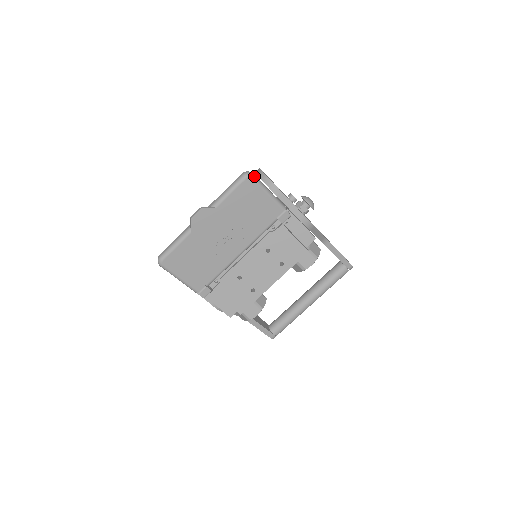
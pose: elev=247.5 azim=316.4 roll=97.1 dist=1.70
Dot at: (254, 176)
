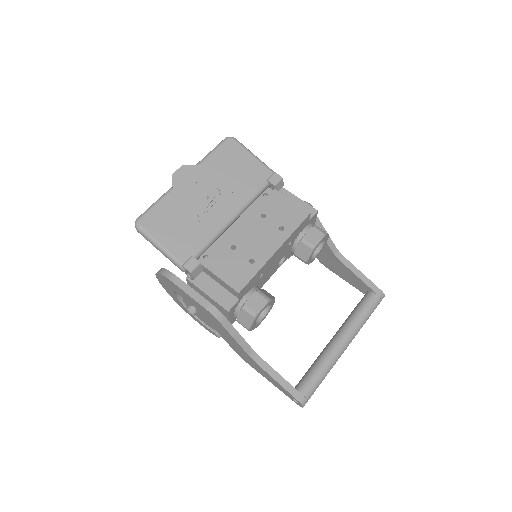
Dot at: (236, 139)
